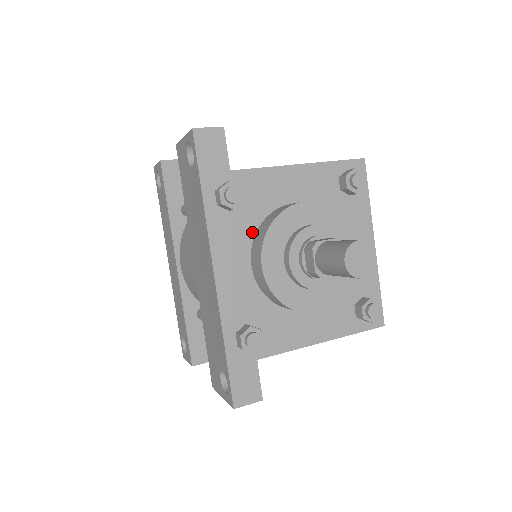
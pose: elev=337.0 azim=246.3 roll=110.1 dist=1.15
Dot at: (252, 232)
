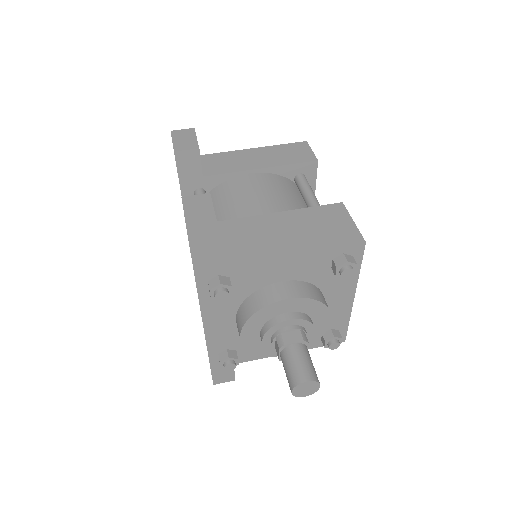
Dot at: (239, 302)
